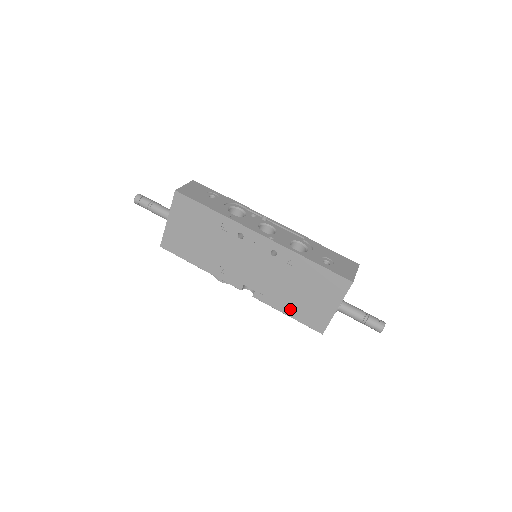
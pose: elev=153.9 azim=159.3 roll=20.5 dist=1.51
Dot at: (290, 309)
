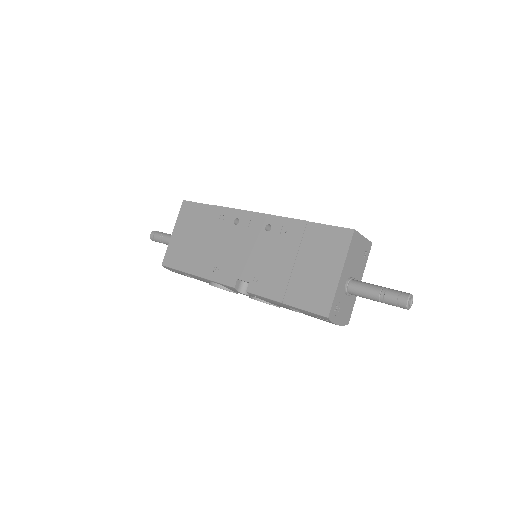
Dot at: (287, 293)
